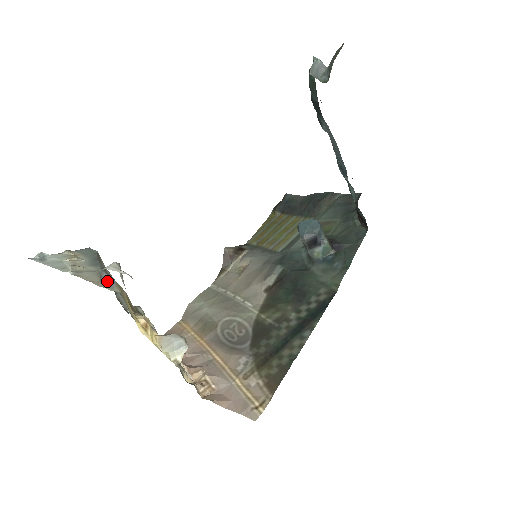
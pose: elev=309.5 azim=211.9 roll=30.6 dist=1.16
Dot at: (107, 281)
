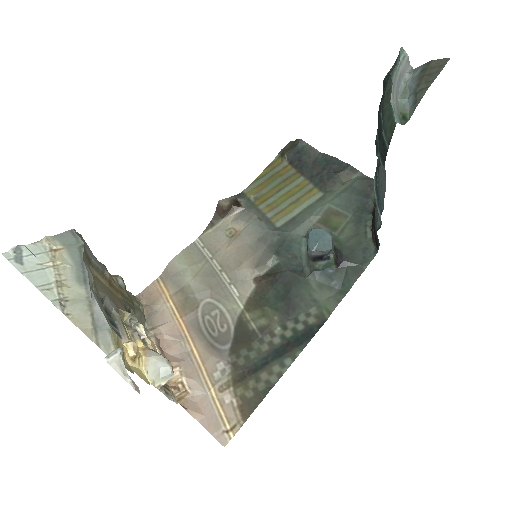
Dot at: (101, 327)
